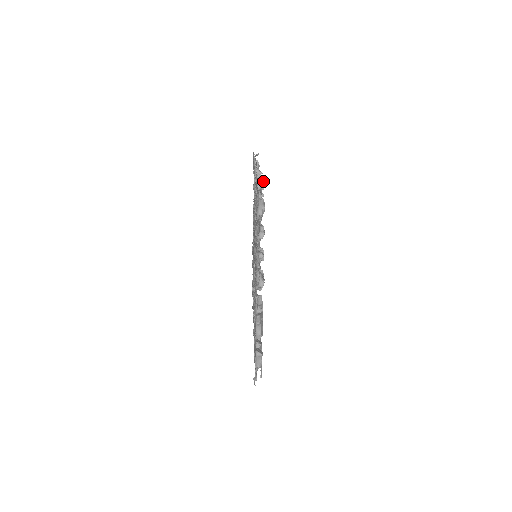
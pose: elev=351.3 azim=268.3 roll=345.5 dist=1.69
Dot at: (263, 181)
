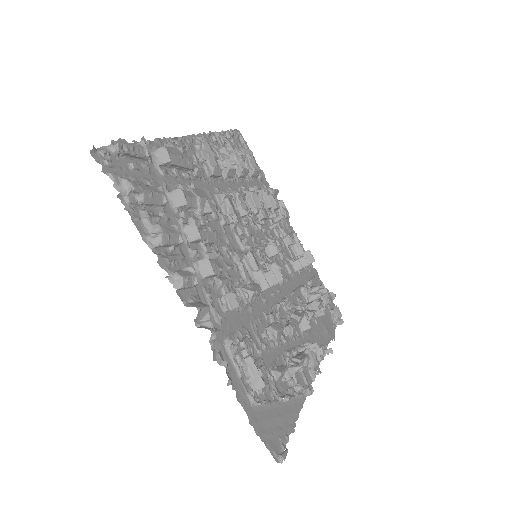
Dot at: (277, 190)
